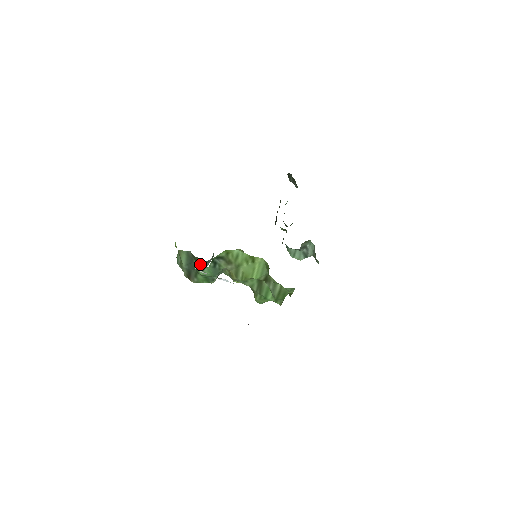
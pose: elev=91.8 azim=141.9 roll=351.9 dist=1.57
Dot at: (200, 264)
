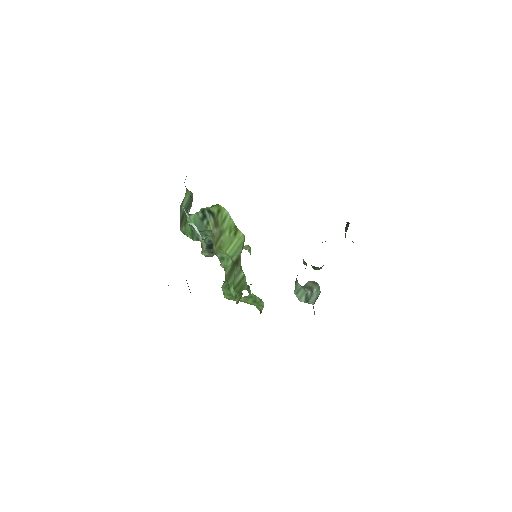
Dot at: occluded
